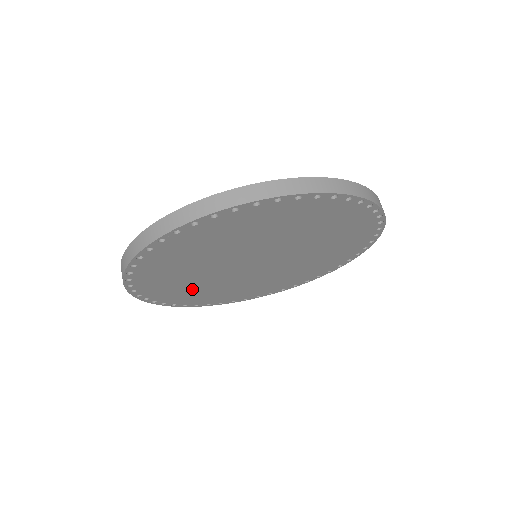
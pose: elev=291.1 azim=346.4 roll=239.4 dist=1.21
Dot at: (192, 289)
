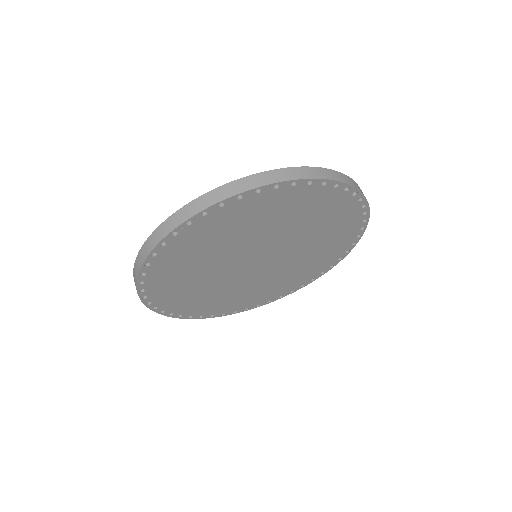
Dot at: (198, 295)
